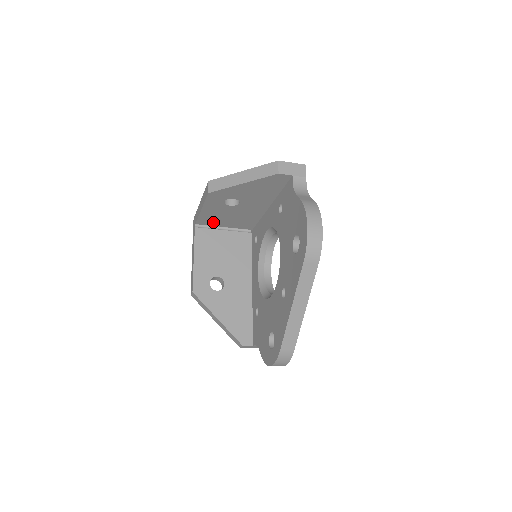
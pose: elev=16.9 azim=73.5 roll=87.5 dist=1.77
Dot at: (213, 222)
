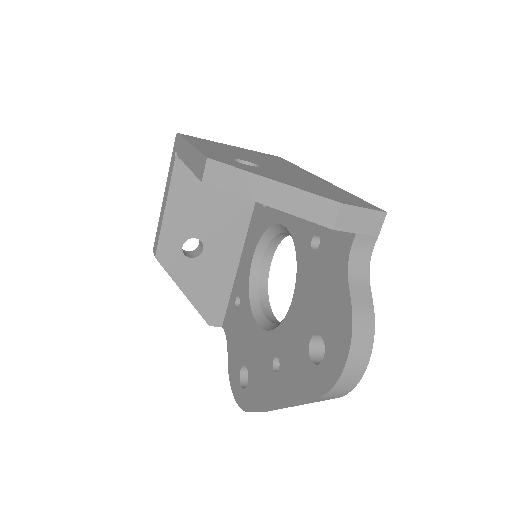
Dot at: occluded
